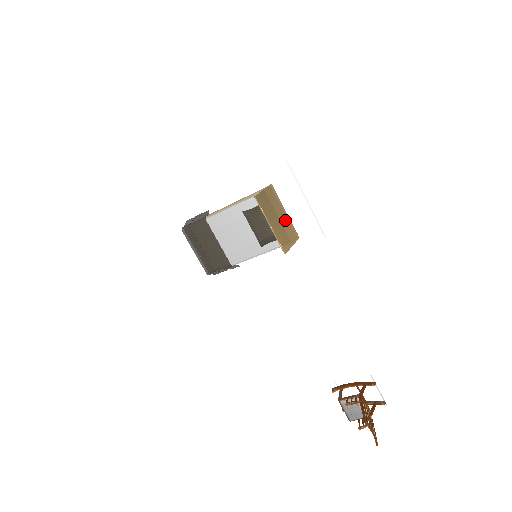
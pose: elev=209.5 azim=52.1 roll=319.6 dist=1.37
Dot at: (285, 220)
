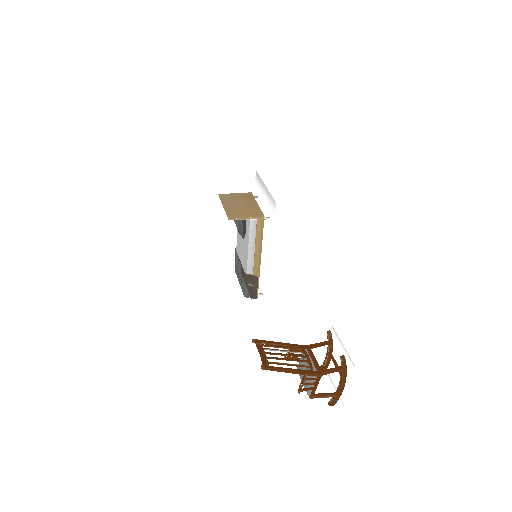
Dot at: (251, 207)
